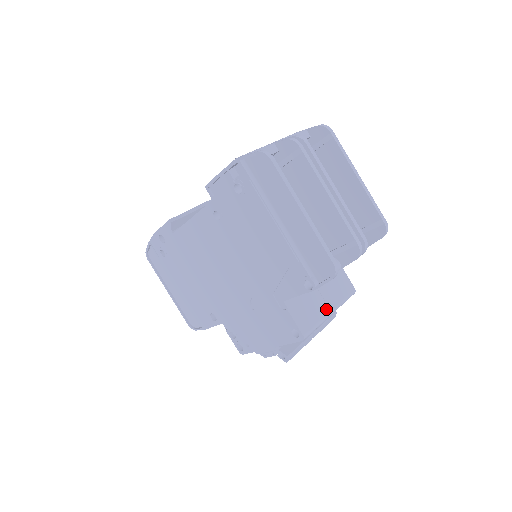
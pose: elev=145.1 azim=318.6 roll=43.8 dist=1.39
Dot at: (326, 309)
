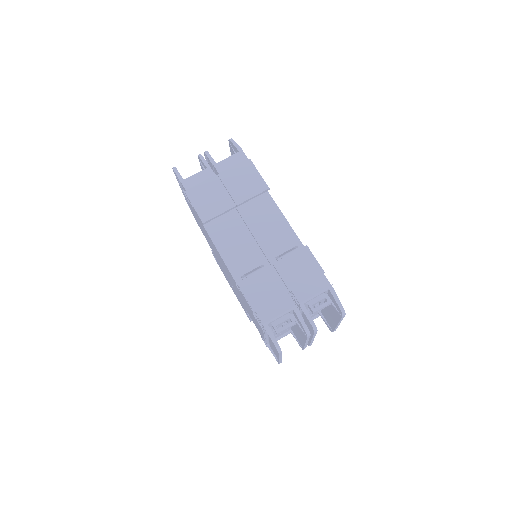
Dot at: occluded
